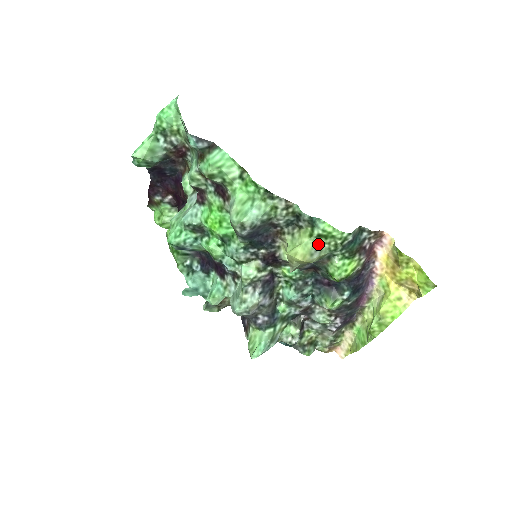
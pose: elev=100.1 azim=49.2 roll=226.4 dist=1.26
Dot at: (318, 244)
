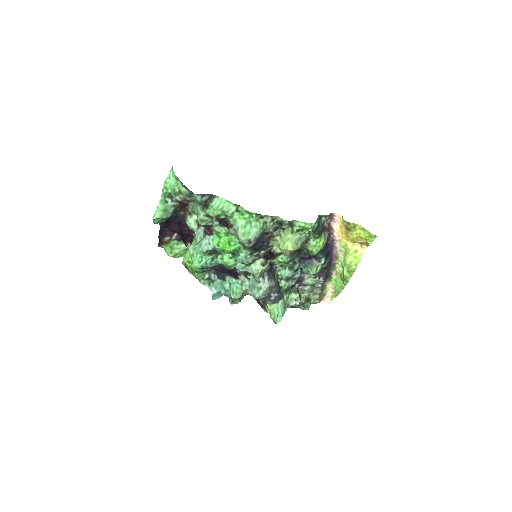
Dot at: (298, 236)
